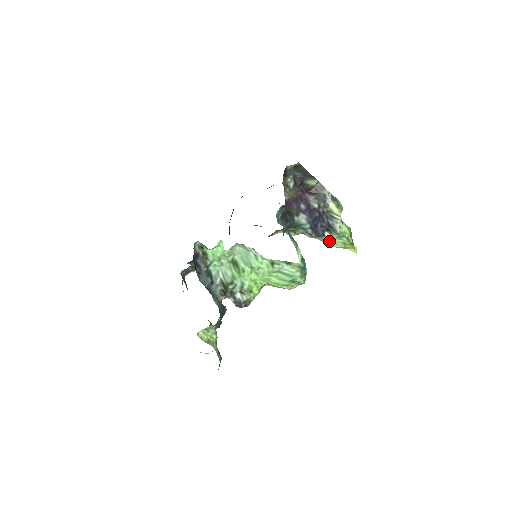
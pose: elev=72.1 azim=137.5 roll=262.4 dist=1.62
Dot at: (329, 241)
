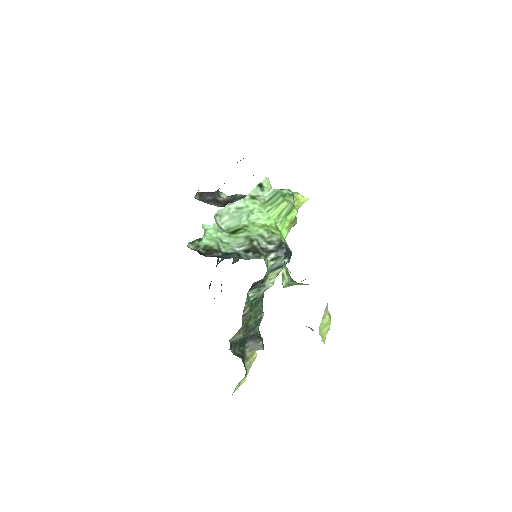
Dot at: occluded
